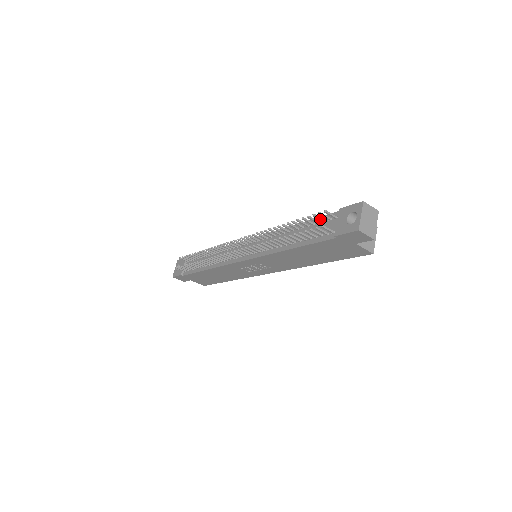
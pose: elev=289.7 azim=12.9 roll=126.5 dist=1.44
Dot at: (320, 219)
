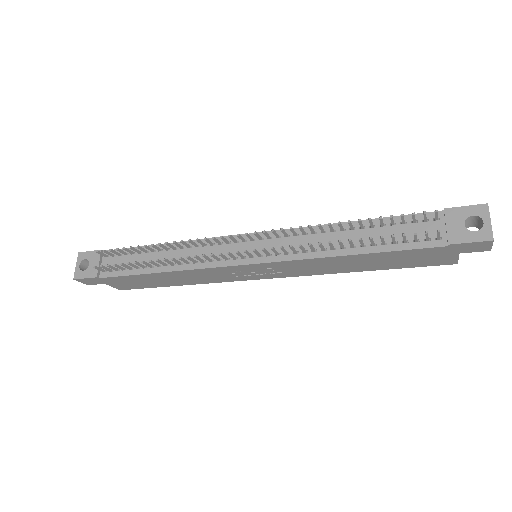
Dot at: (415, 219)
